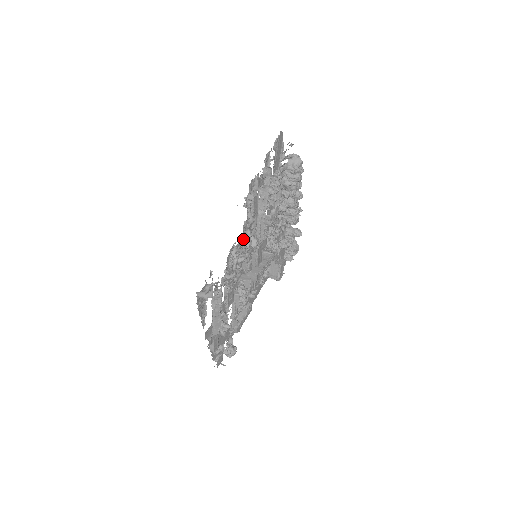
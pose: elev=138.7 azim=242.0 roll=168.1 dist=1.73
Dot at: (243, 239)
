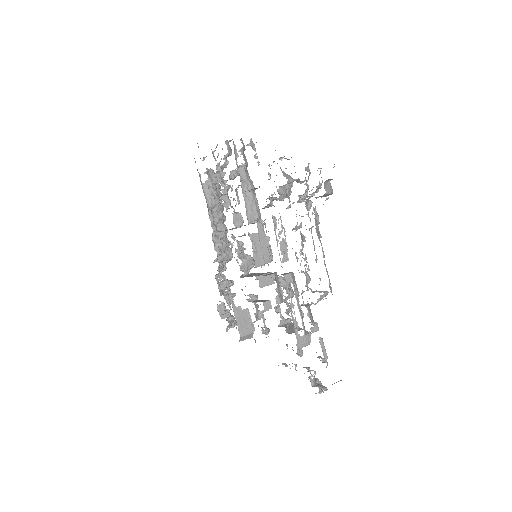
Dot at: occluded
